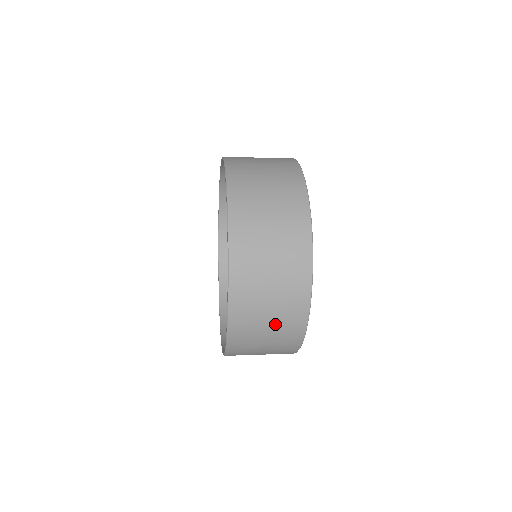
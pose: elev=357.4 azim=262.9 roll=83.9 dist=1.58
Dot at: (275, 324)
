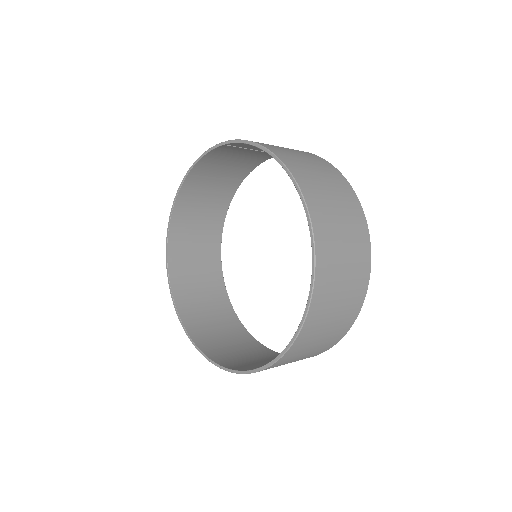
Dot at: (338, 316)
